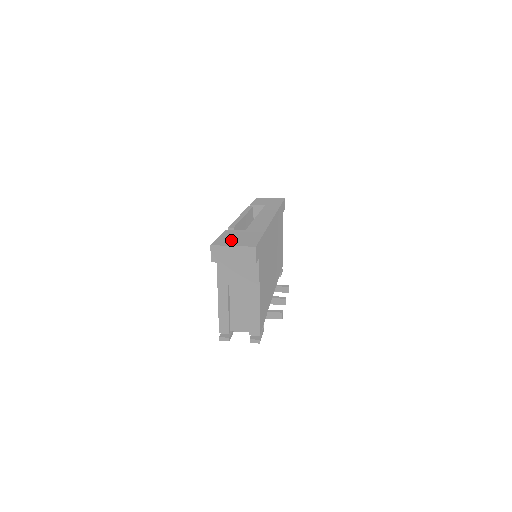
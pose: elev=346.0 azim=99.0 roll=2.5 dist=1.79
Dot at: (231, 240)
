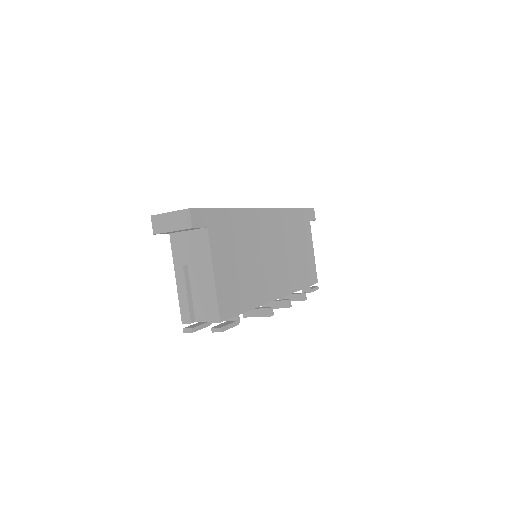
Dot at: occluded
